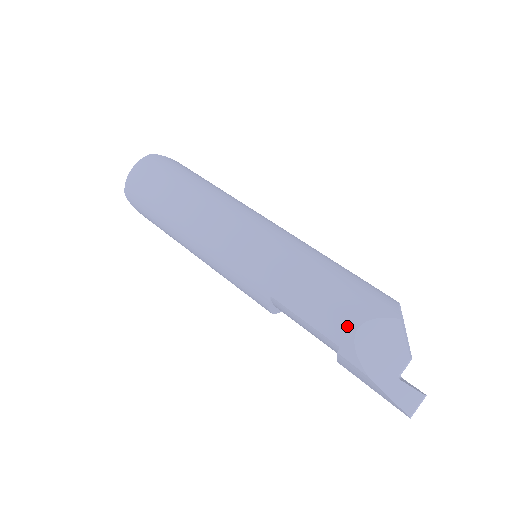
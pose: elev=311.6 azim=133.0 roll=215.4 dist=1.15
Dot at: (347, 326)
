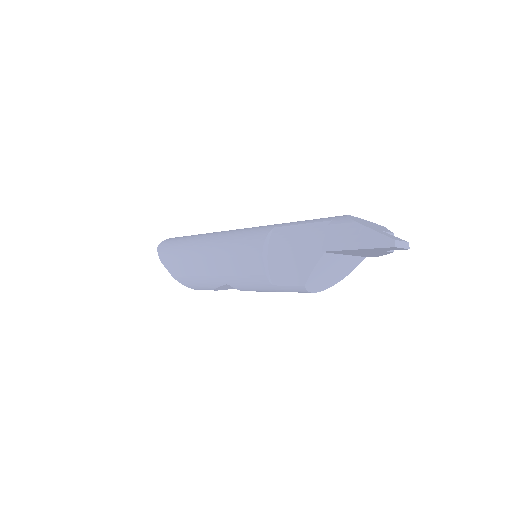
Dot at: occluded
